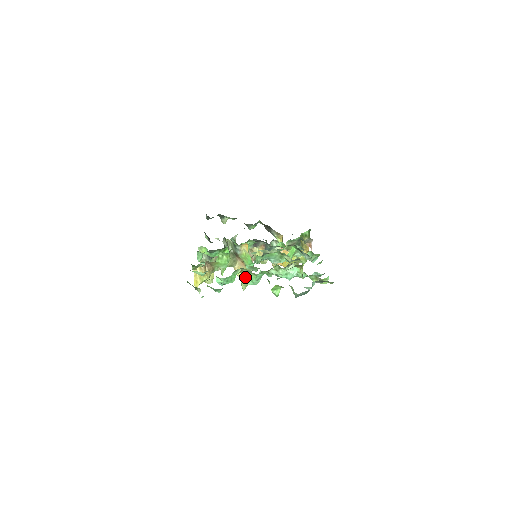
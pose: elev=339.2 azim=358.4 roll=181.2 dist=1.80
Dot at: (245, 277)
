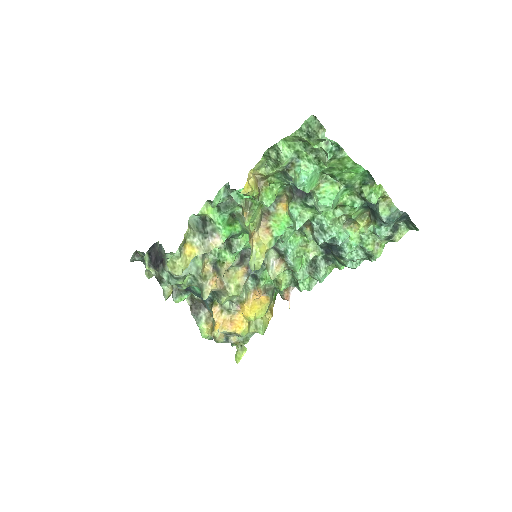
Dot at: (263, 250)
